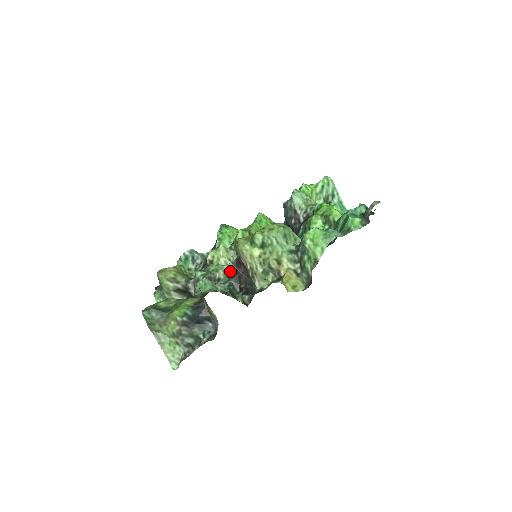
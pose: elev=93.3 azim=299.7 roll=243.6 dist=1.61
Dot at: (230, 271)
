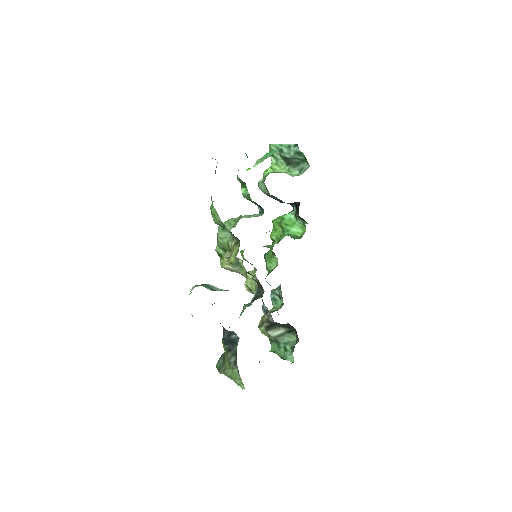
Dot at: (258, 283)
